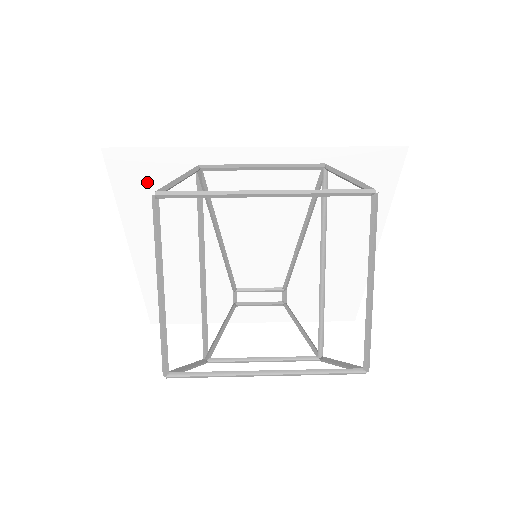
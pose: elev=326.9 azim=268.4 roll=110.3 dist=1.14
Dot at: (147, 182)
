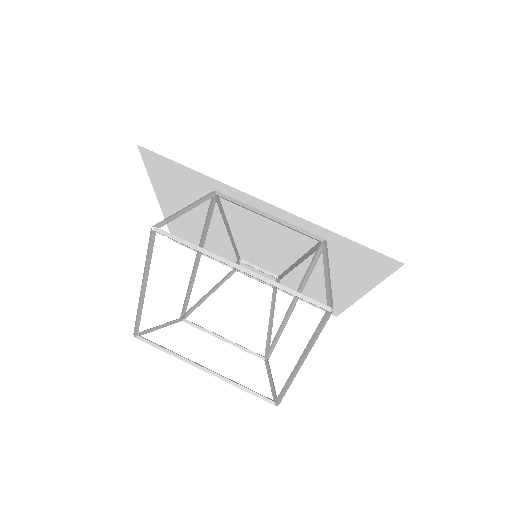
Dot at: (174, 177)
